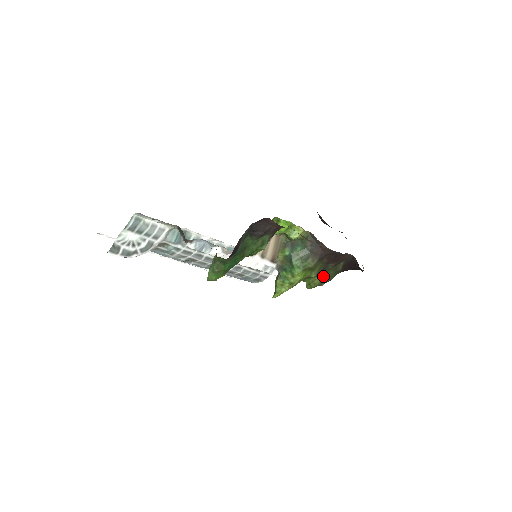
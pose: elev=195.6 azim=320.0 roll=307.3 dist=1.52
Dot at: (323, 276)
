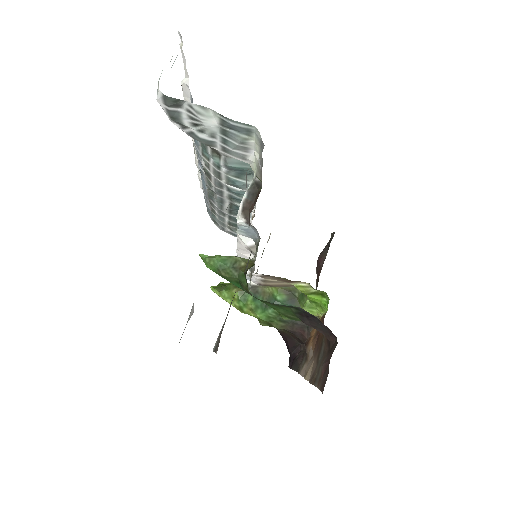
Dot at: occluded
